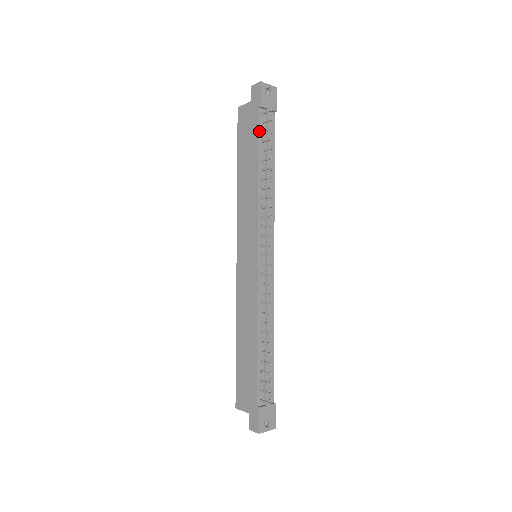
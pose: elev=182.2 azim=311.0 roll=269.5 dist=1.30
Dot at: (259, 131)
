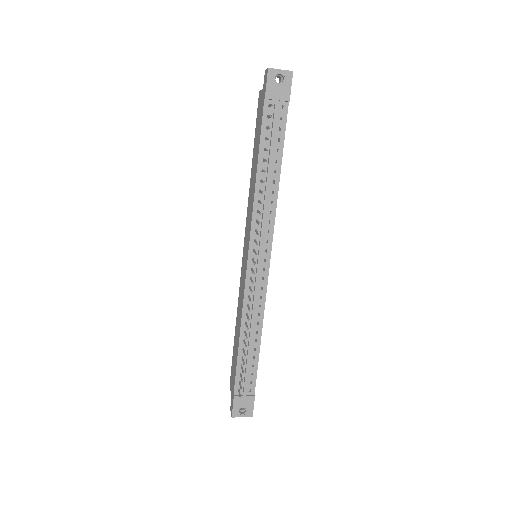
Dot at: (262, 127)
